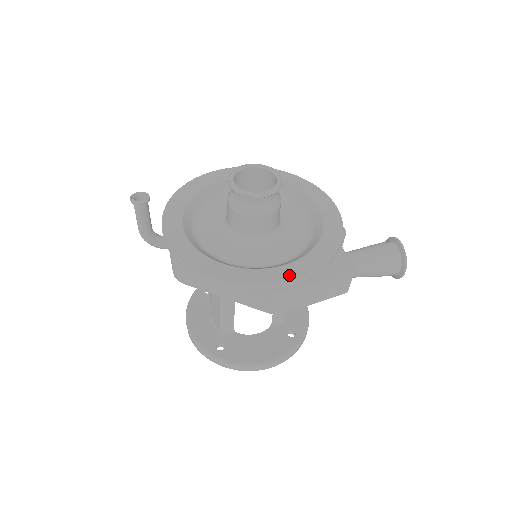
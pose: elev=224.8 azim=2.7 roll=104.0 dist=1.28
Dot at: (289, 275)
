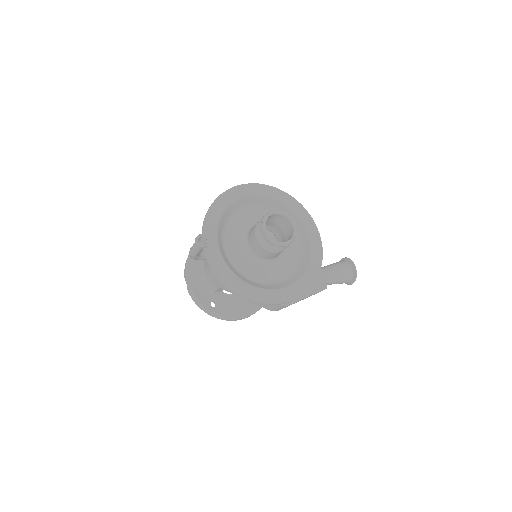
Dot at: (291, 295)
